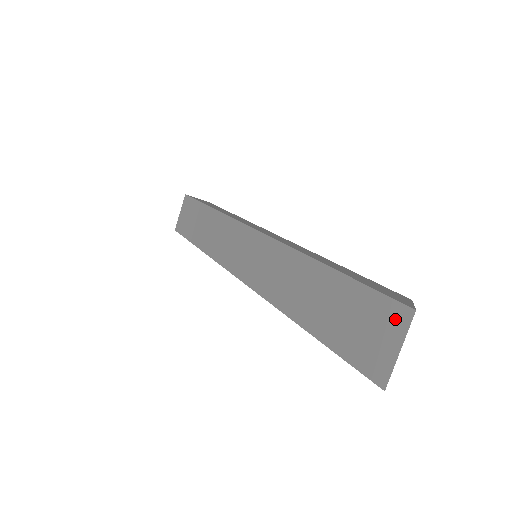
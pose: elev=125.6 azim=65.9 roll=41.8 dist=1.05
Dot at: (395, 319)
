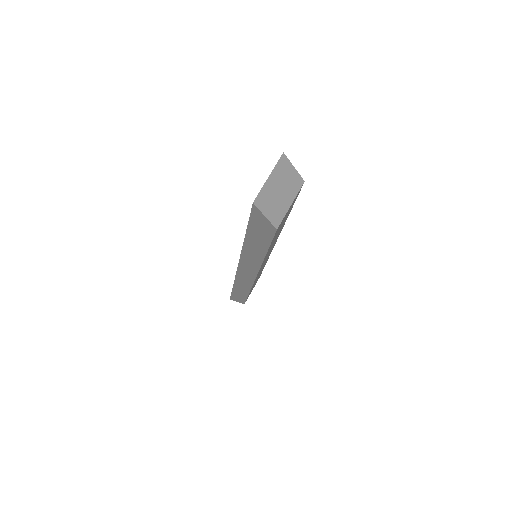
Dot at: occluded
